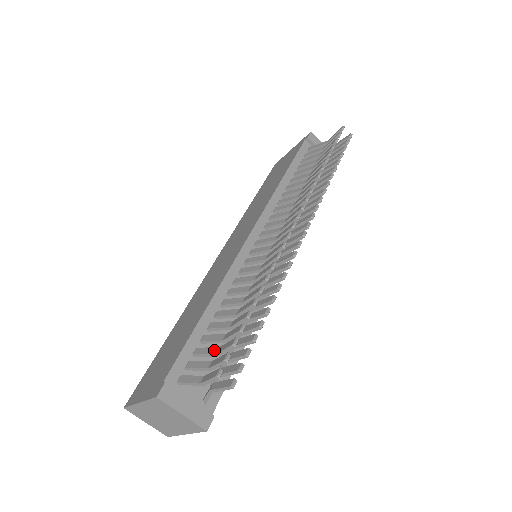
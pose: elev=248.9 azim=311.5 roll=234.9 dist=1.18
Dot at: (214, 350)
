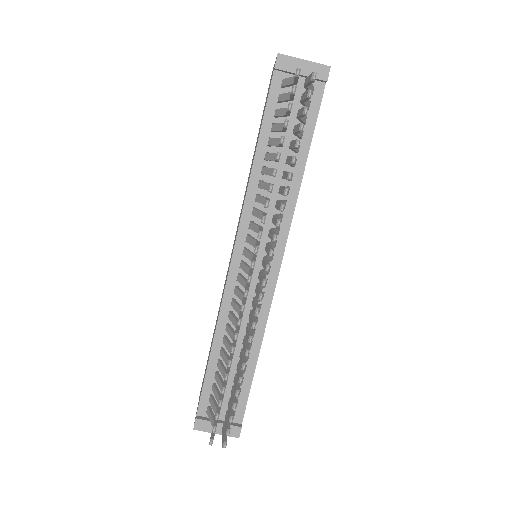
Dot at: (218, 398)
